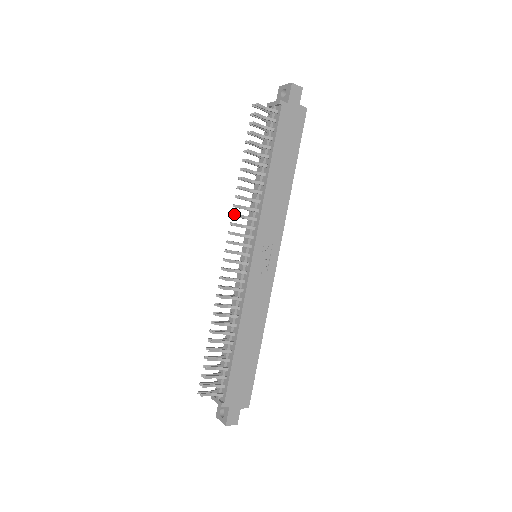
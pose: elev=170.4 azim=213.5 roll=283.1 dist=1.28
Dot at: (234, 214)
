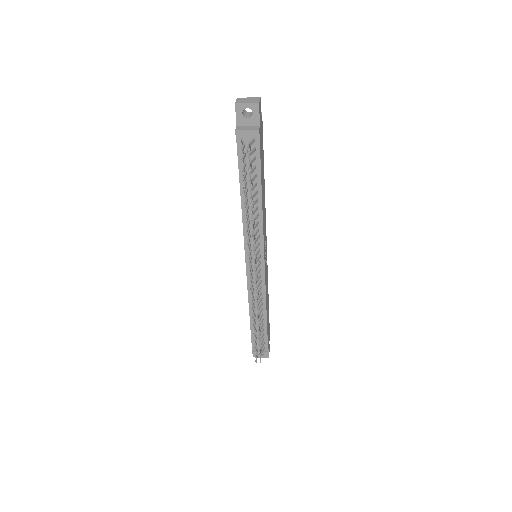
Dot at: (253, 250)
